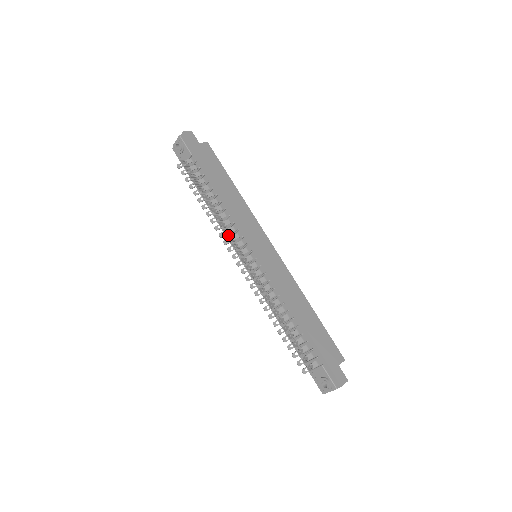
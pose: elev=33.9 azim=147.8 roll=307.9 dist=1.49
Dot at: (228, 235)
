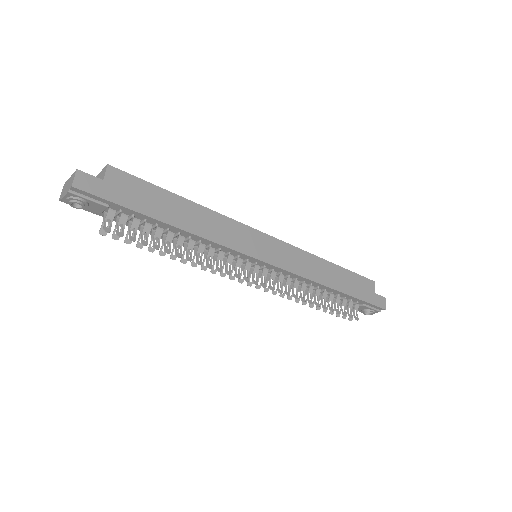
Dot at: occluded
